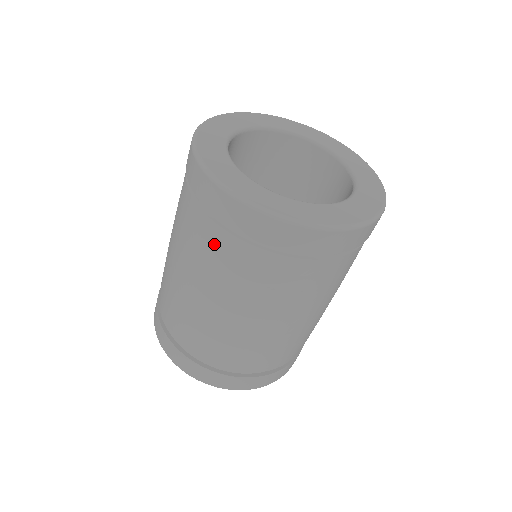
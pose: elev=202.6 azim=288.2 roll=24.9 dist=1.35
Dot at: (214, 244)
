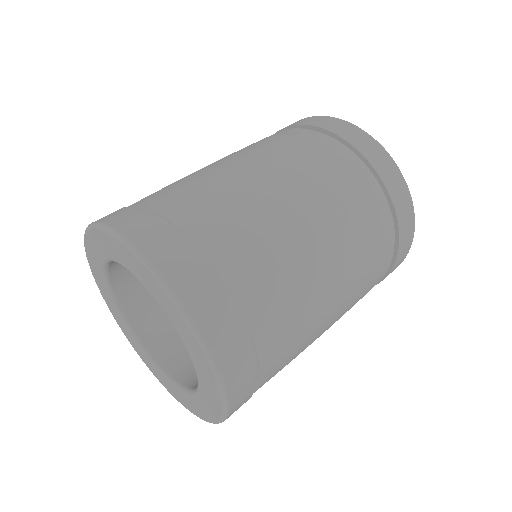
Dot at: (320, 148)
